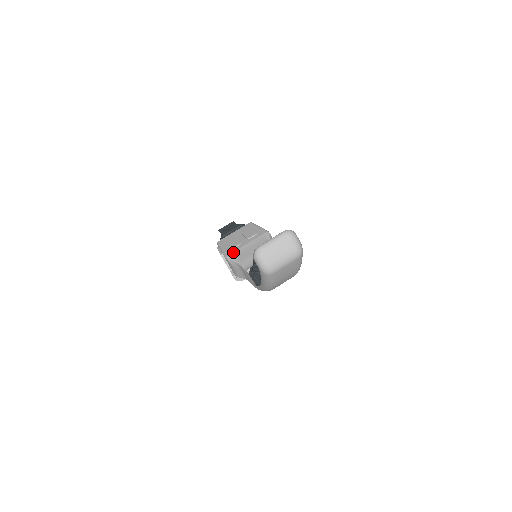
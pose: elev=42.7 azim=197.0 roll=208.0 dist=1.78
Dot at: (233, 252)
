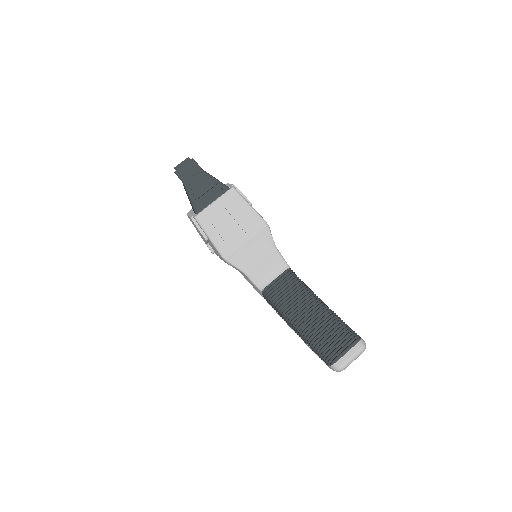
Dot at: (233, 254)
